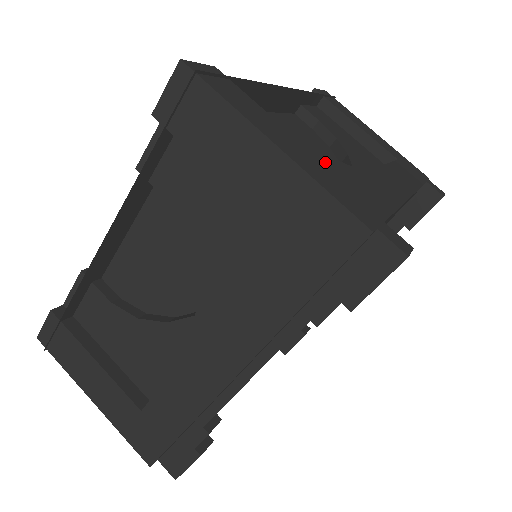
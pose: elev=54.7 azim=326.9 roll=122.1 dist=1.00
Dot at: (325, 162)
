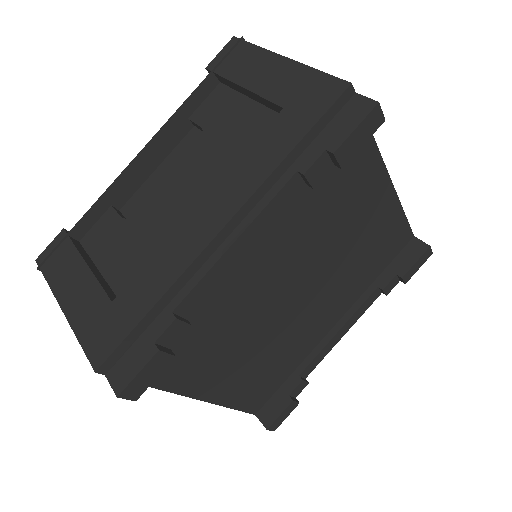
Dot at: occluded
